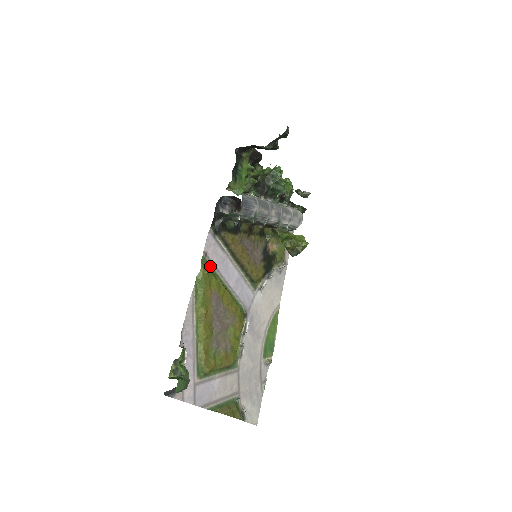
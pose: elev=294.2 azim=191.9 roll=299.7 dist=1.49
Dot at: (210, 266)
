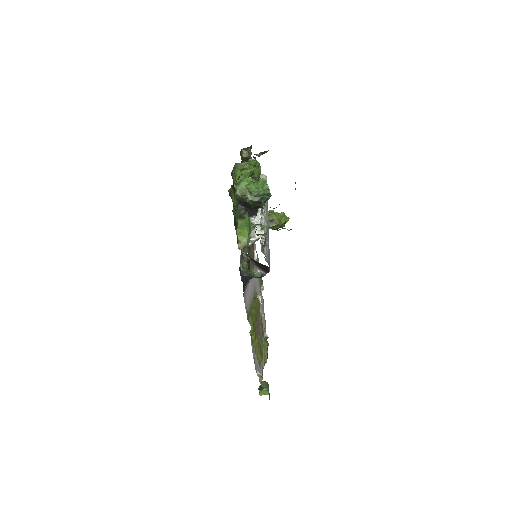
Dot at: (249, 312)
